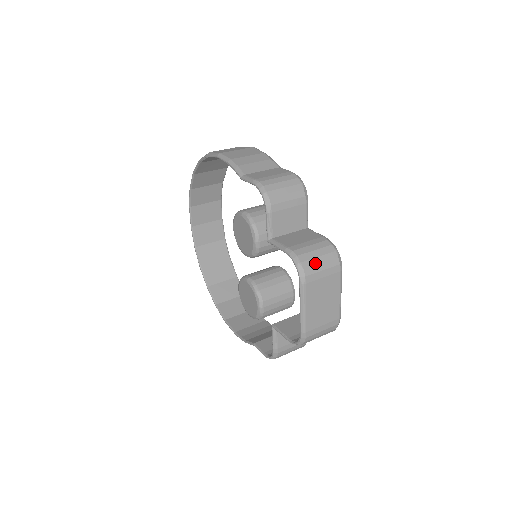
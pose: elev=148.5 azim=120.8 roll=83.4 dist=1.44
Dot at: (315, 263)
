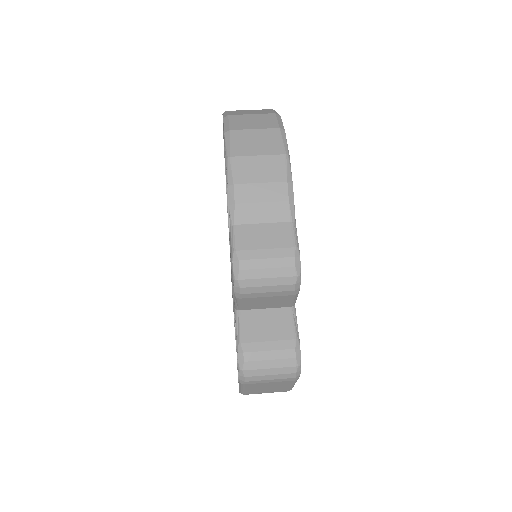
Dot at: (262, 374)
